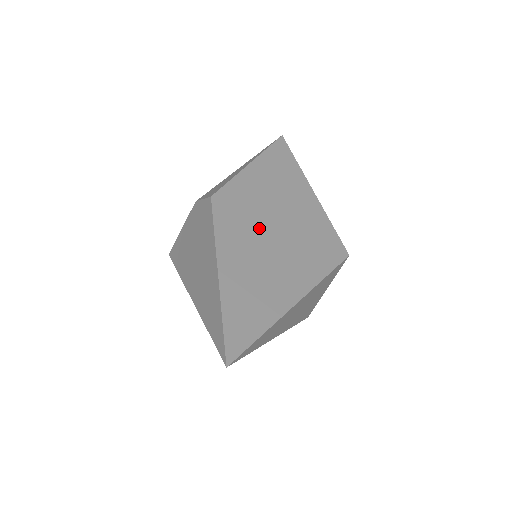
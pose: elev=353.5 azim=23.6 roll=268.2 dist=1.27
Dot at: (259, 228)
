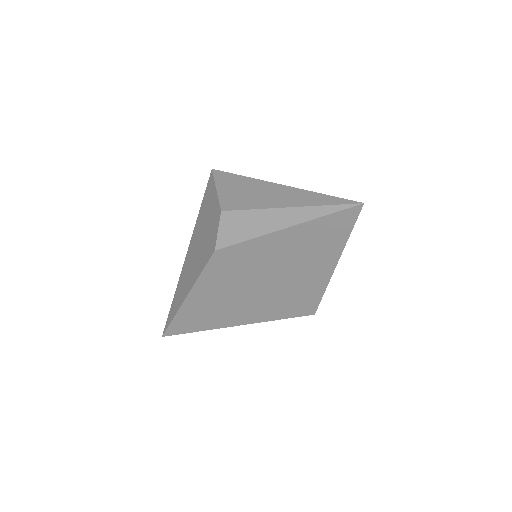
Dot at: (244, 282)
